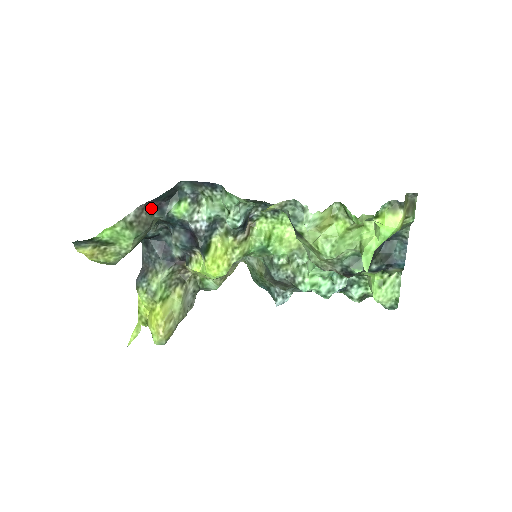
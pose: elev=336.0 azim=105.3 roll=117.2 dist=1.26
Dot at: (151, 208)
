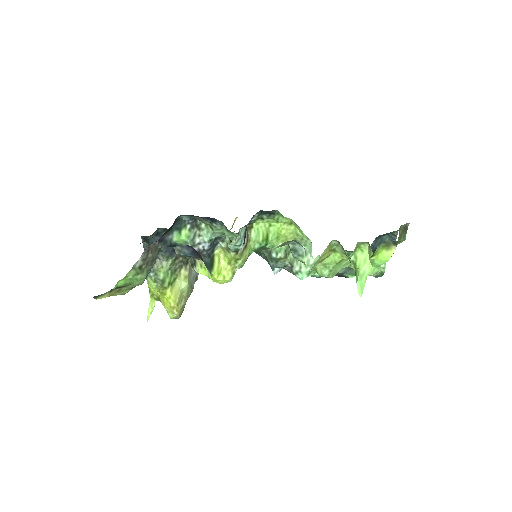
Dot at: (154, 244)
